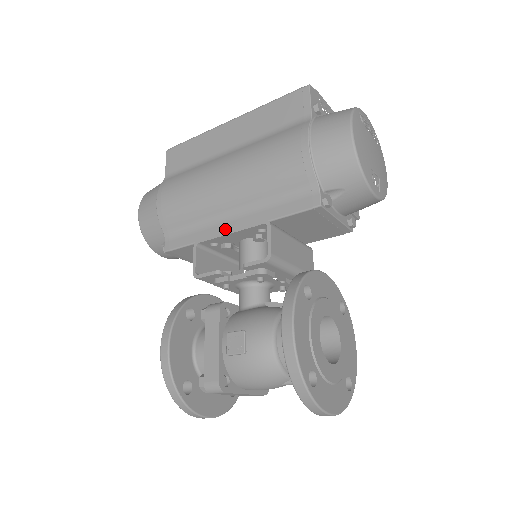
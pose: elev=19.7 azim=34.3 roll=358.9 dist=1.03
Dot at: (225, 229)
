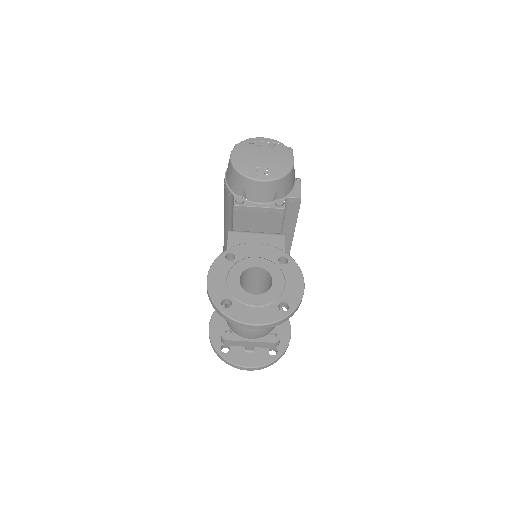
Dot at: occluded
